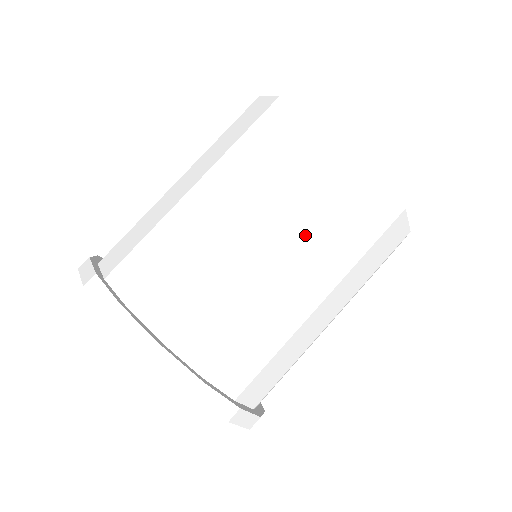
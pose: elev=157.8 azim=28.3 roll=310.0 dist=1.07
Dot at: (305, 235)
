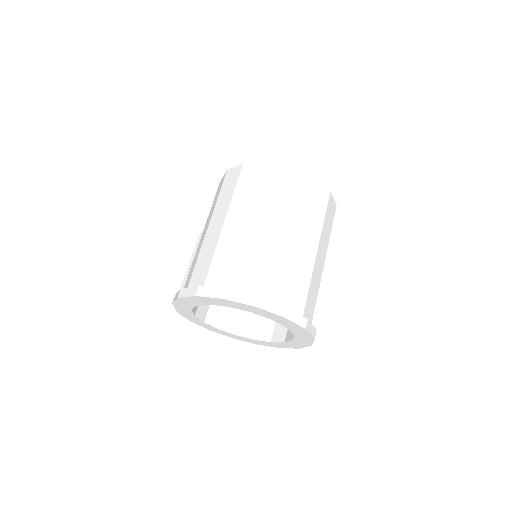
Dot at: (325, 244)
